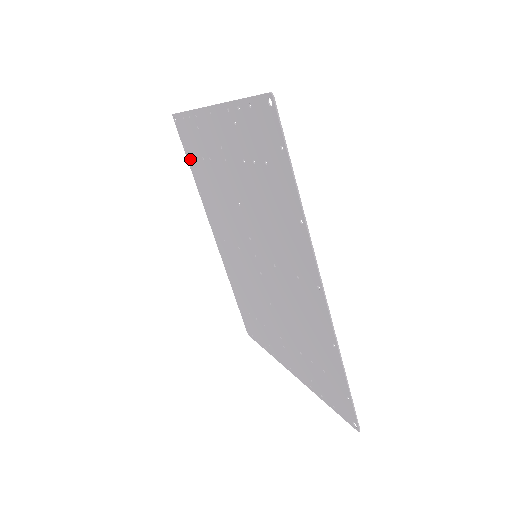
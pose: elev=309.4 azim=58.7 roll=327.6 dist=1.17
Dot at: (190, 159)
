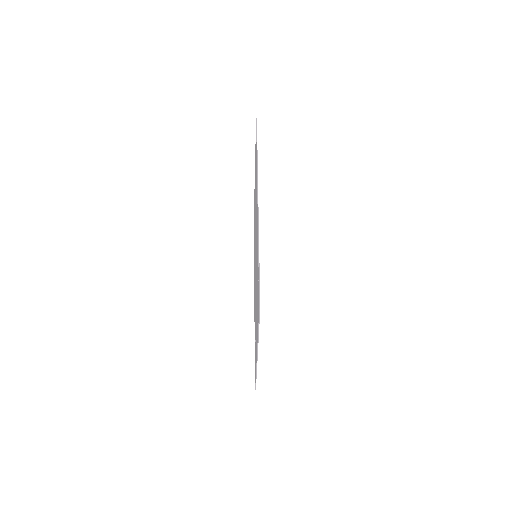
Dot at: occluded
